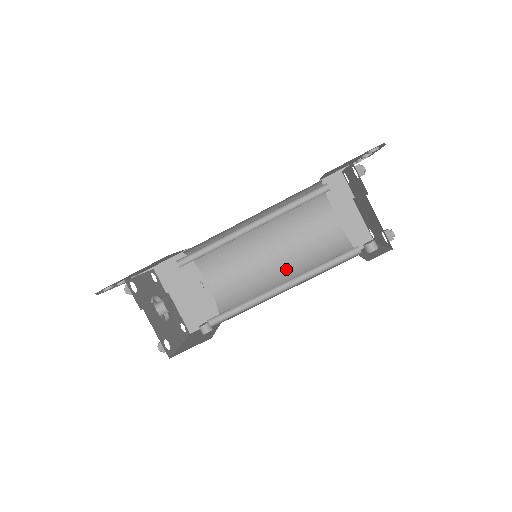
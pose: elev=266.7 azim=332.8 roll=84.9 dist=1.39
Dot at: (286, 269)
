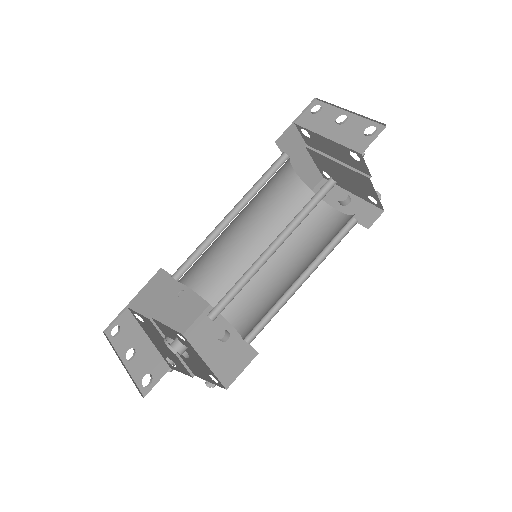
Dot at: (263, 240)
